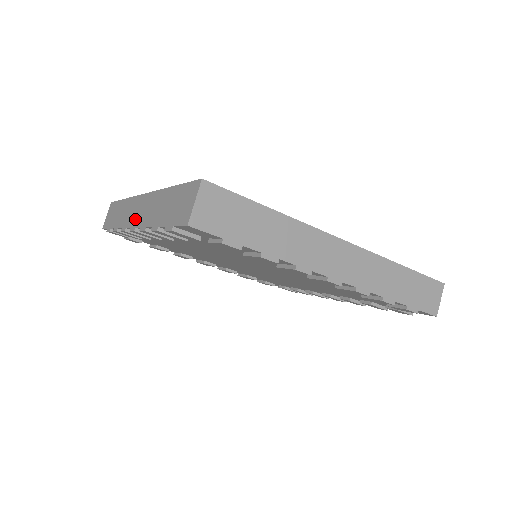
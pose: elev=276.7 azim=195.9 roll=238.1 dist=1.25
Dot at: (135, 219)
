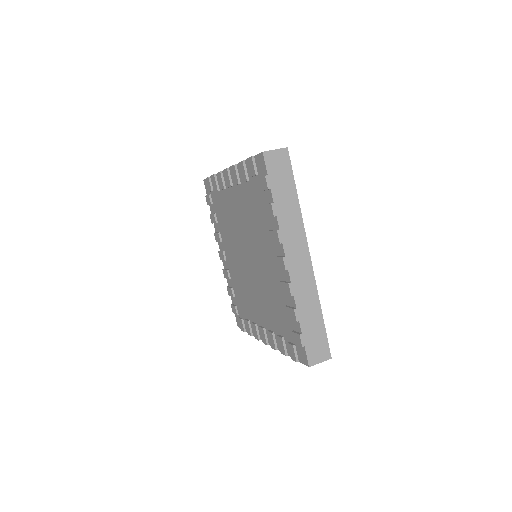
Dot at: occluded
